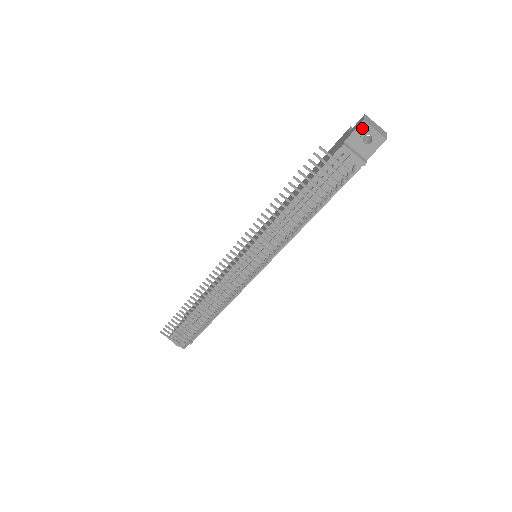
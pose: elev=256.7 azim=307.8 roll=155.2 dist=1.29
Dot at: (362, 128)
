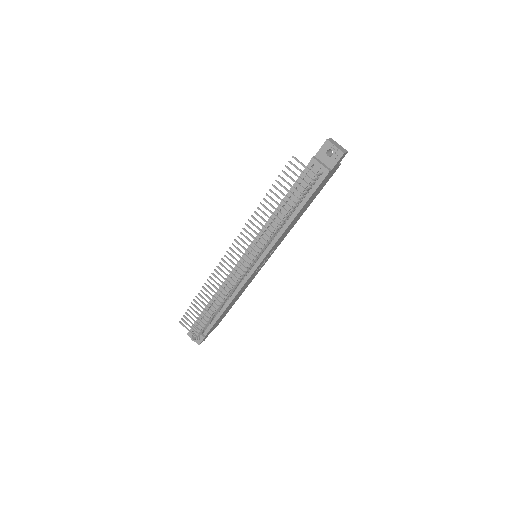
Dot at: (326, 145)
